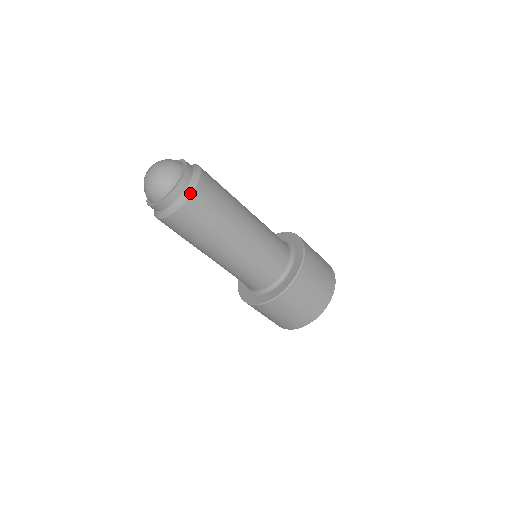
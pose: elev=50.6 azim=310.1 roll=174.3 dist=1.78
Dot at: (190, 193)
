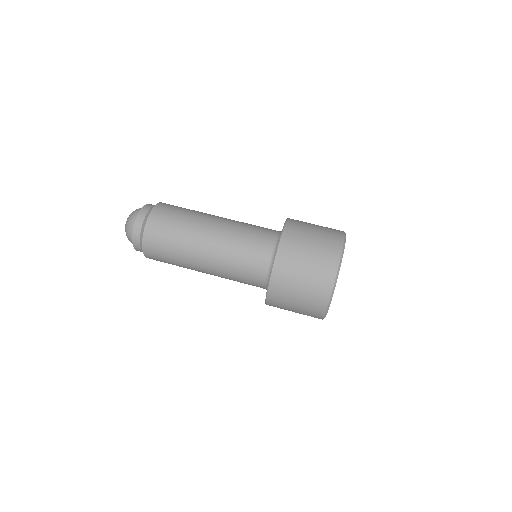
Dot at: (143, 229)
